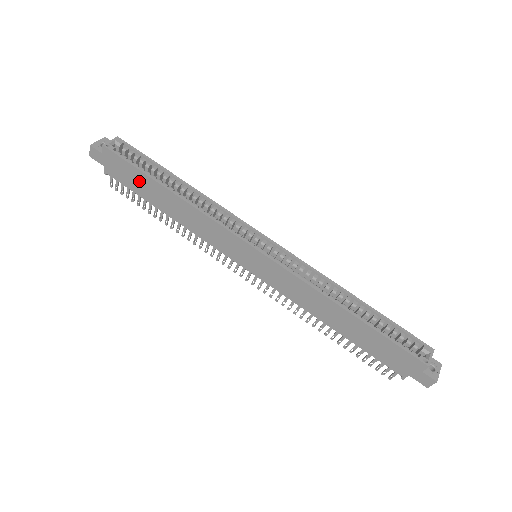
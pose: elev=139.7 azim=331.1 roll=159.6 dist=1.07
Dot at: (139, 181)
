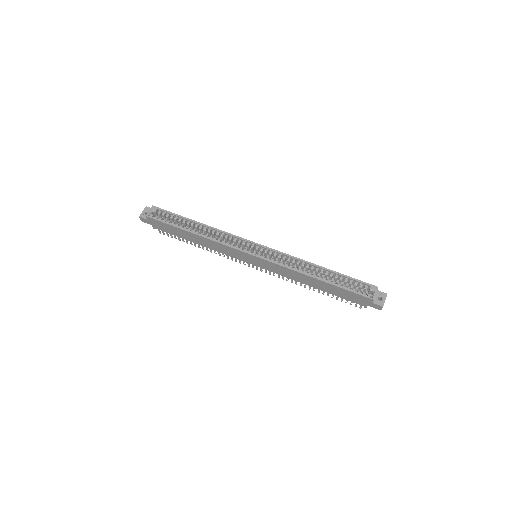
Dot at: (174, 230)
